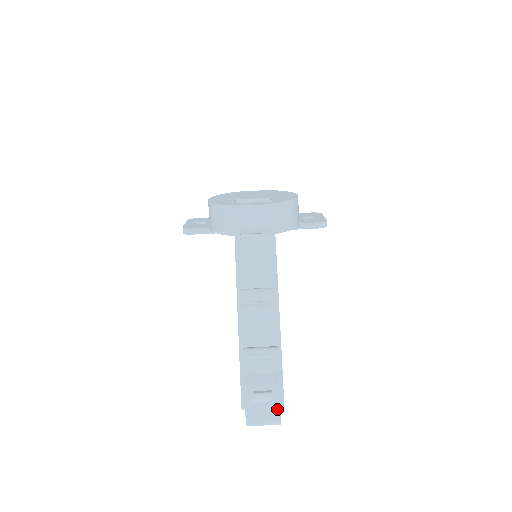
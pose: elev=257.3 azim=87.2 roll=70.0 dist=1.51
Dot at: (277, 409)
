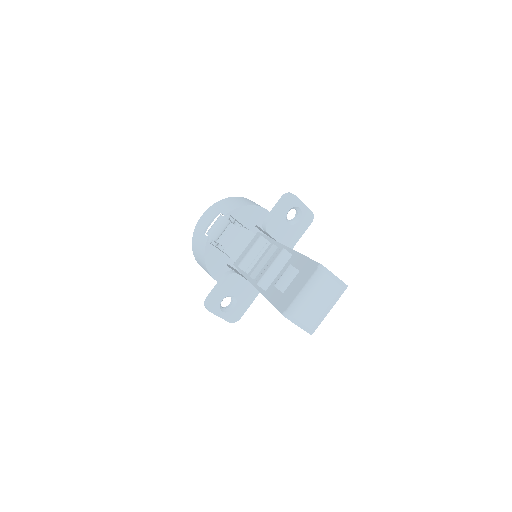
Dot at: (307, 268)
